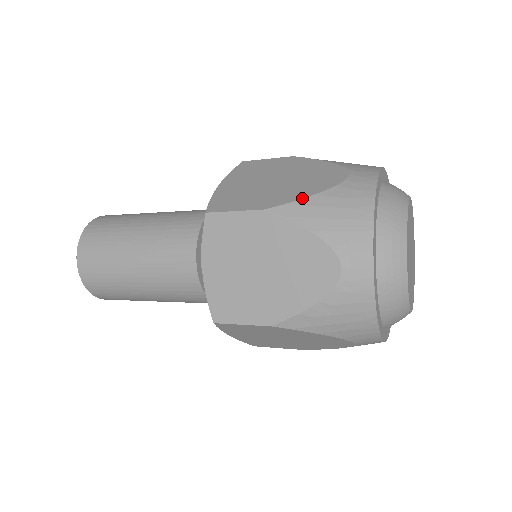
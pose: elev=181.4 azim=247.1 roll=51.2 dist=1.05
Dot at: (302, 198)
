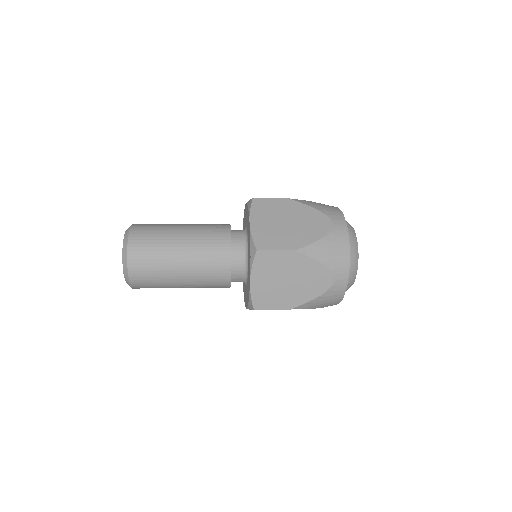
Dot at: (314, 242)
